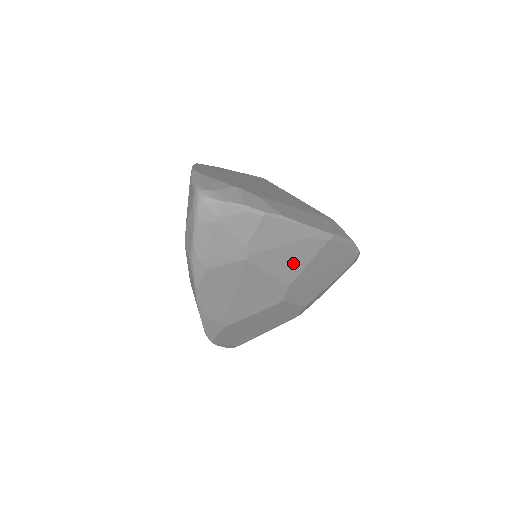
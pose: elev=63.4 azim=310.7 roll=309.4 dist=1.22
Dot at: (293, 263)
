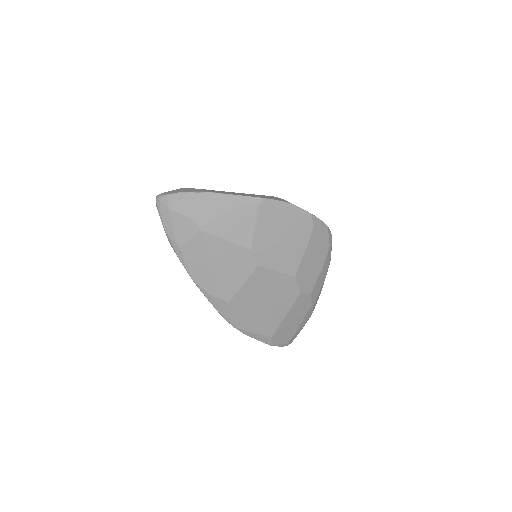
Dot at: (241, 228)
